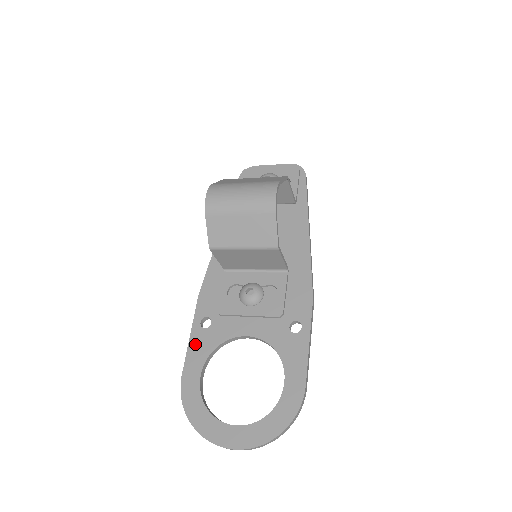
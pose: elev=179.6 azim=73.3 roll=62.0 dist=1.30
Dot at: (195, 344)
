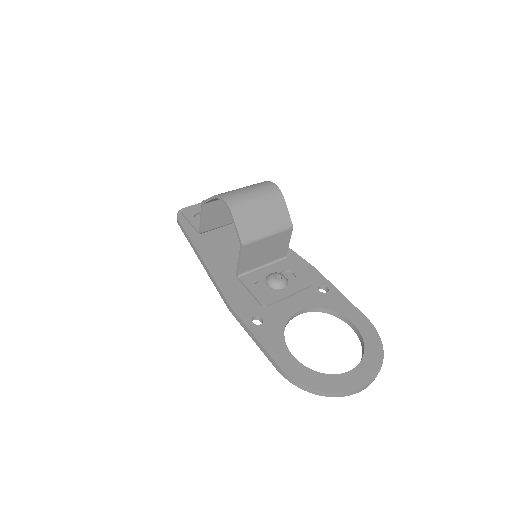
Dot at: (265, 339)
